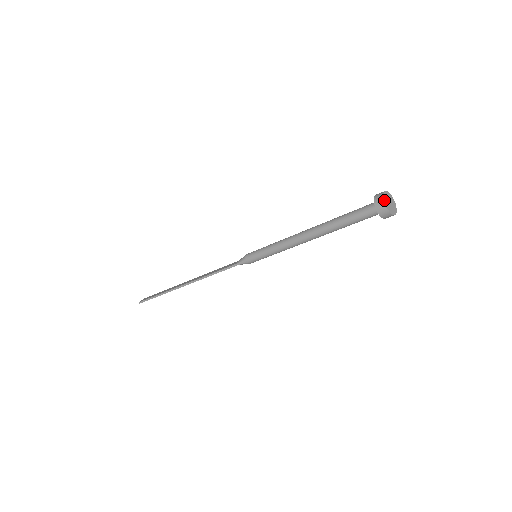
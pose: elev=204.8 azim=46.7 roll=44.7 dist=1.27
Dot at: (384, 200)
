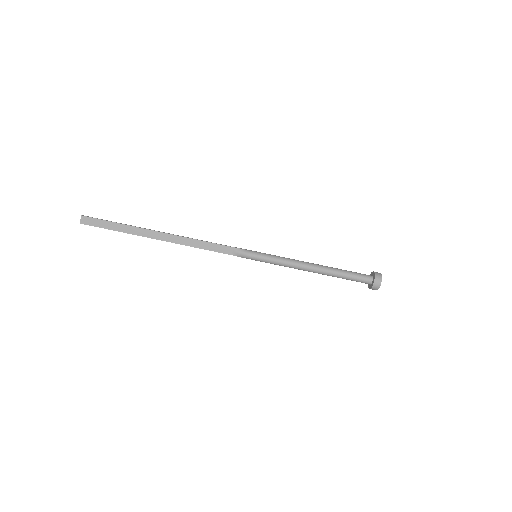
Dot at: occluded
